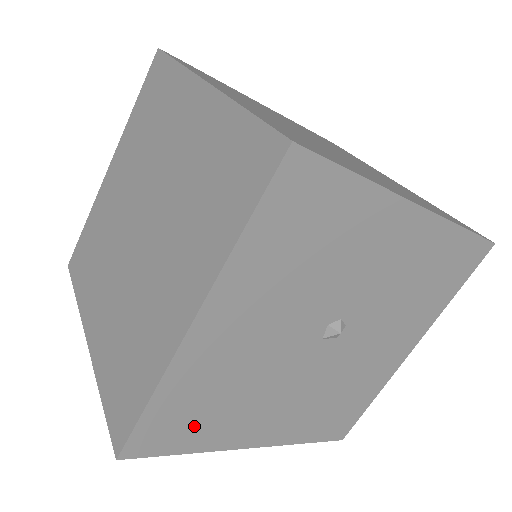
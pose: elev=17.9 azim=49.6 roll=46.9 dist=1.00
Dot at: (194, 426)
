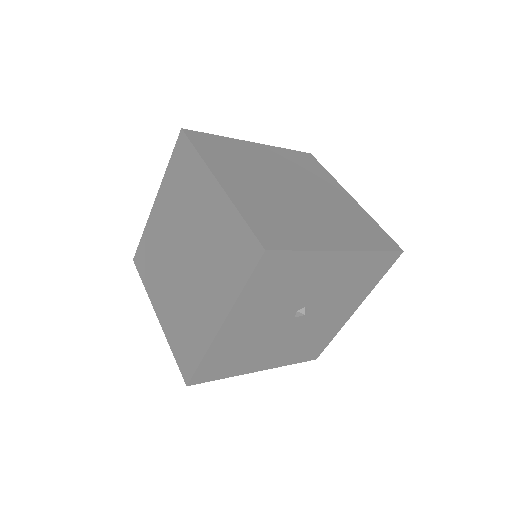
Dot at: (225, 367)
